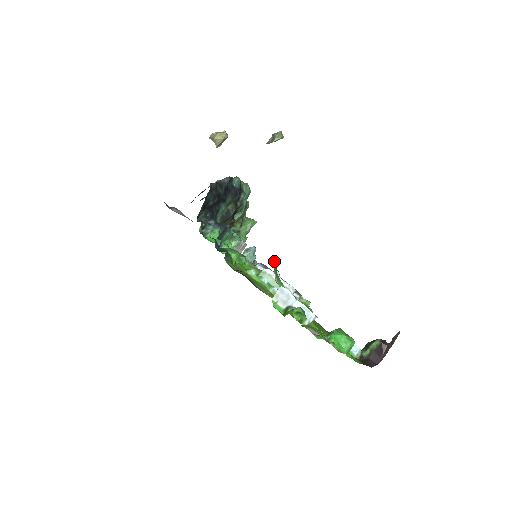
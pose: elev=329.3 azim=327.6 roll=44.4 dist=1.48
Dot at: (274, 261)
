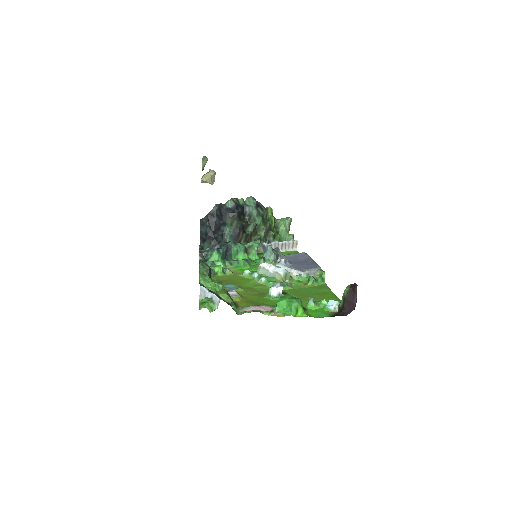
Dot at: (202, 266)
